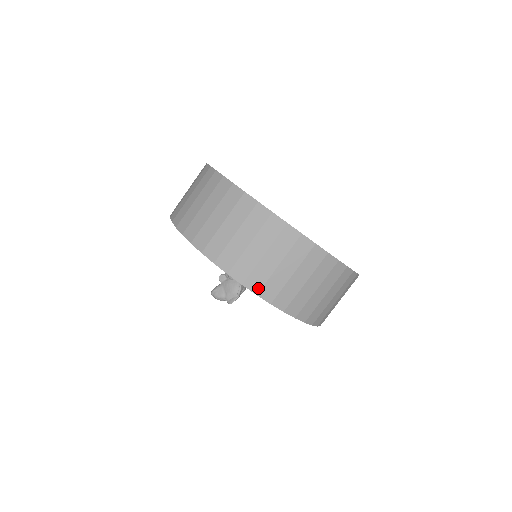
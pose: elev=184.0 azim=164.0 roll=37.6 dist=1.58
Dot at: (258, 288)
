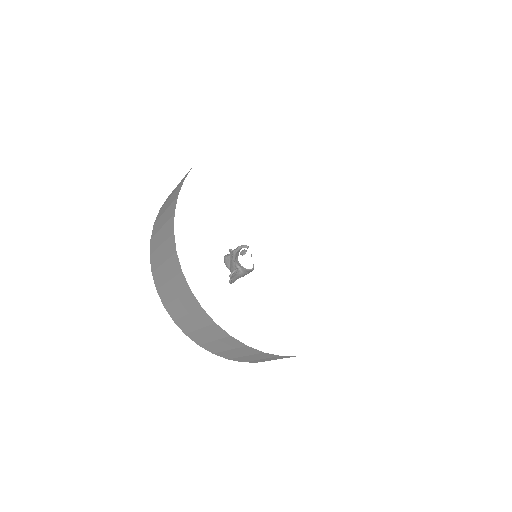
Dot at: (185, 331)
